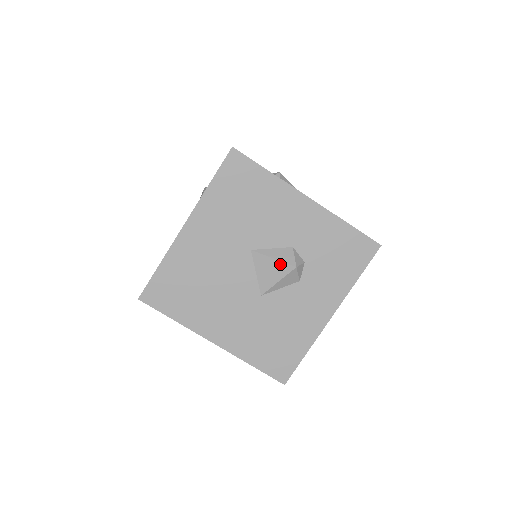
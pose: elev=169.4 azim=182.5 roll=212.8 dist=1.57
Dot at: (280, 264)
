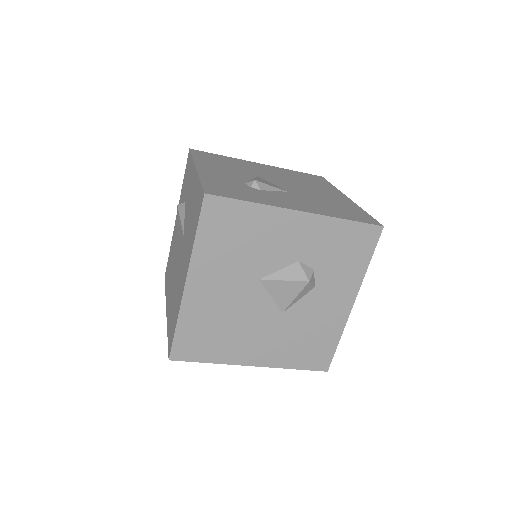
Dot at: (292, 283)
